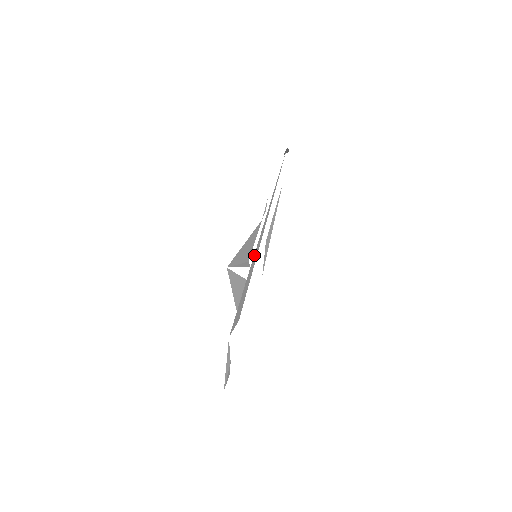
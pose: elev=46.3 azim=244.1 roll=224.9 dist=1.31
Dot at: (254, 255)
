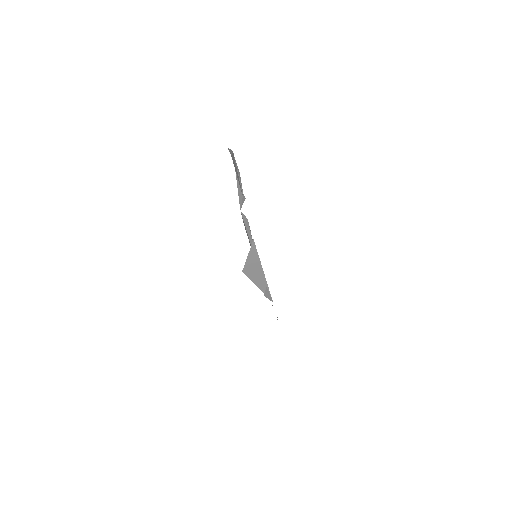
Dot at: occluded
